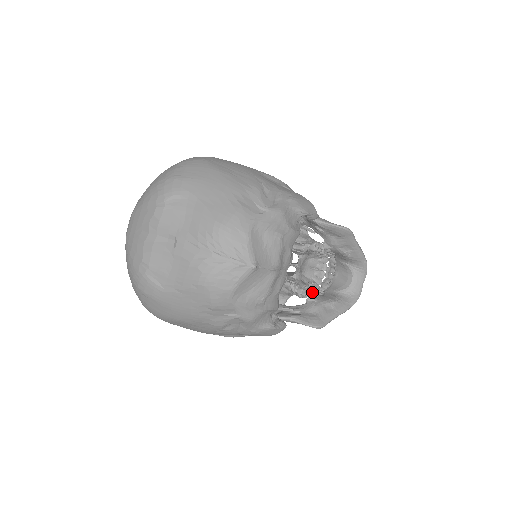
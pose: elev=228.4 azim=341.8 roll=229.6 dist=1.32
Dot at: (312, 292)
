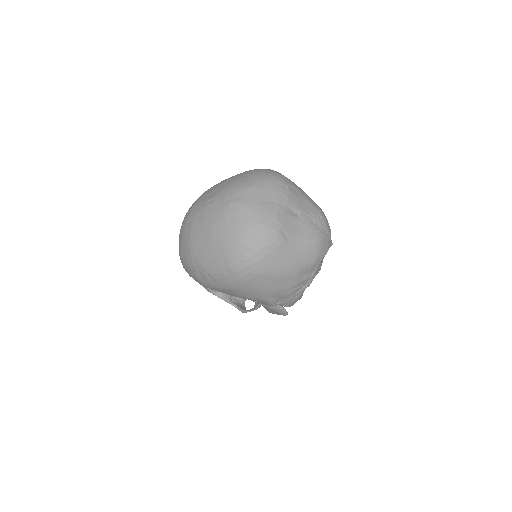
Dot at: occluded
